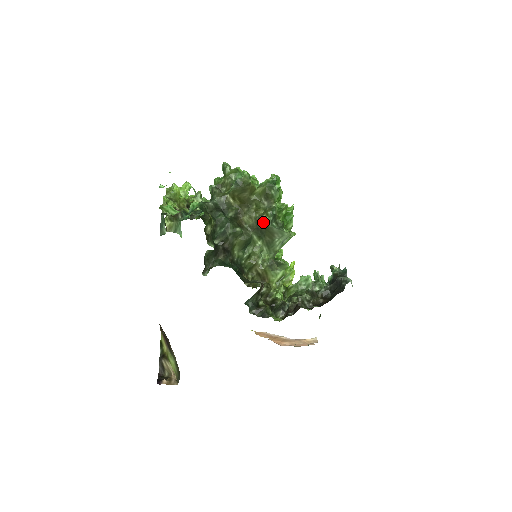
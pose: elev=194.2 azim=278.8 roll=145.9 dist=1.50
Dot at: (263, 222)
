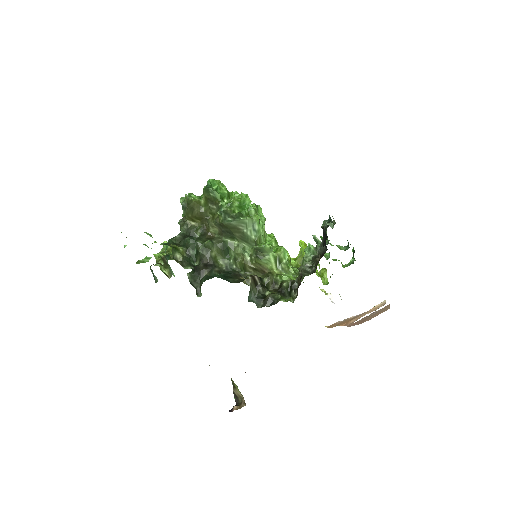
Dot at: (220, 223)
